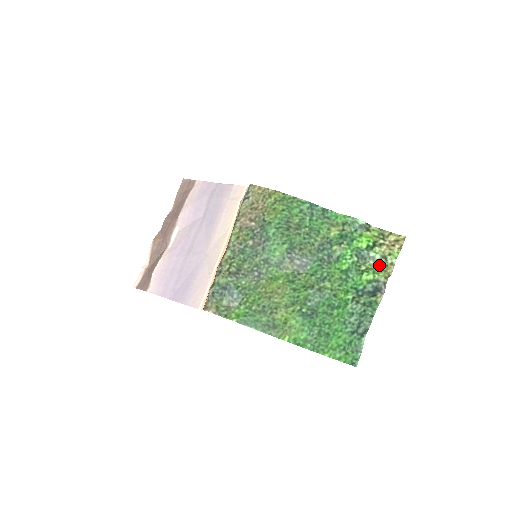
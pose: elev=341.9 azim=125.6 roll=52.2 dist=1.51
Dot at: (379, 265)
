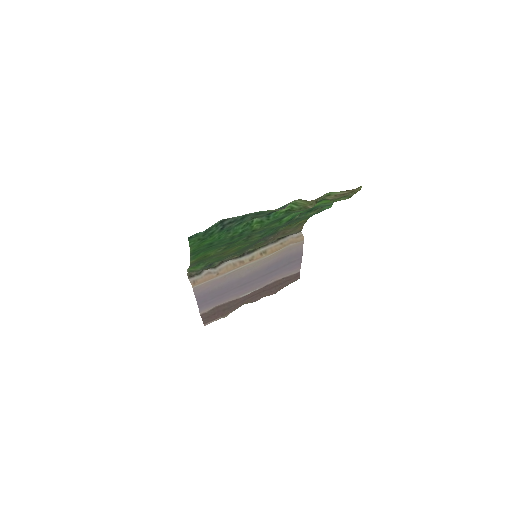
Dot at: occluded
